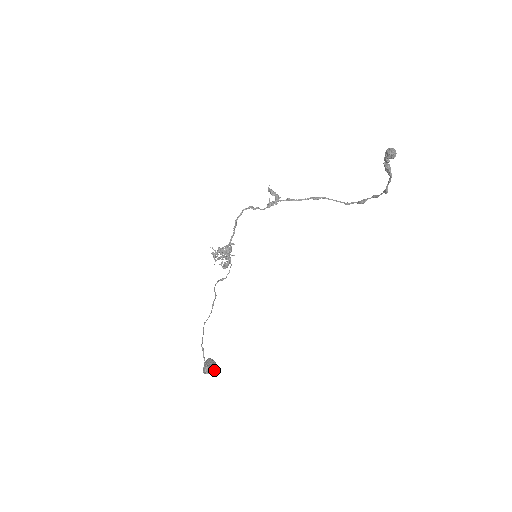
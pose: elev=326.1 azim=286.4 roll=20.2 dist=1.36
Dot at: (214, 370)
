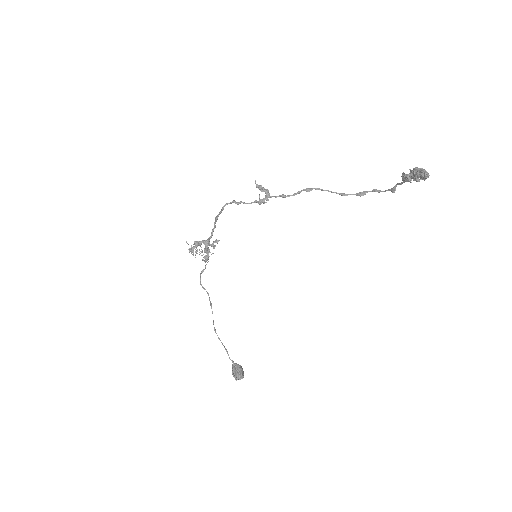
Dot at: occluded
